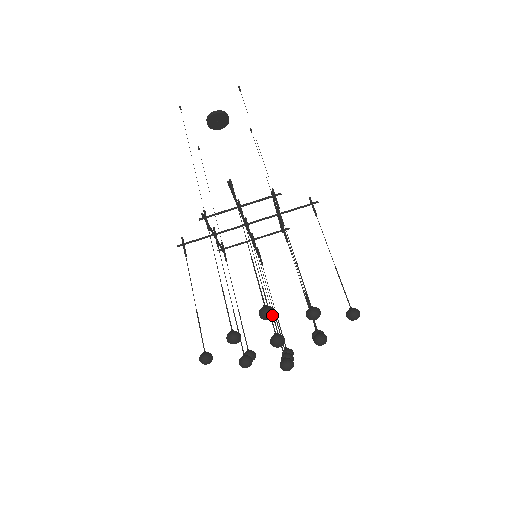
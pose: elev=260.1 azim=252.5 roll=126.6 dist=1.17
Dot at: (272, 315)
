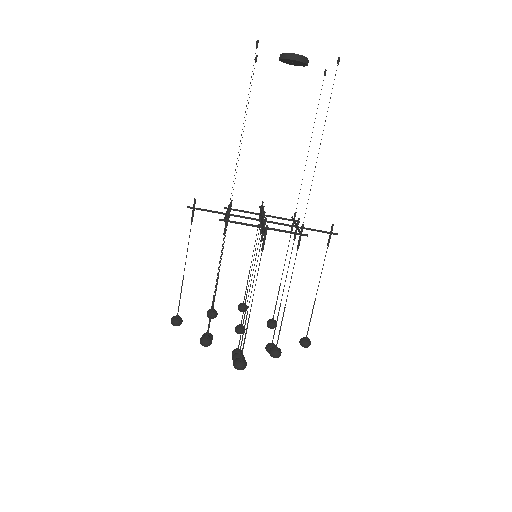
Dot at: (243, 369)
